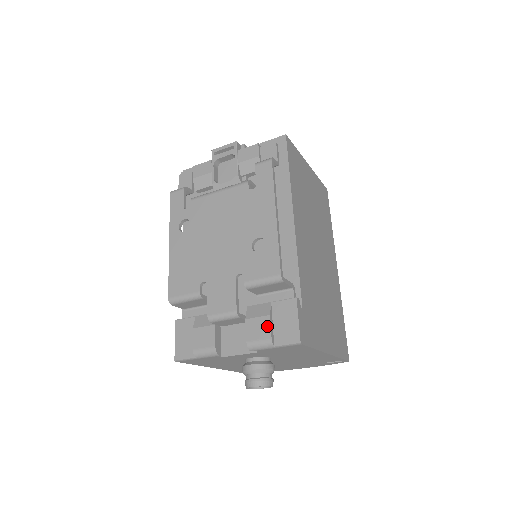
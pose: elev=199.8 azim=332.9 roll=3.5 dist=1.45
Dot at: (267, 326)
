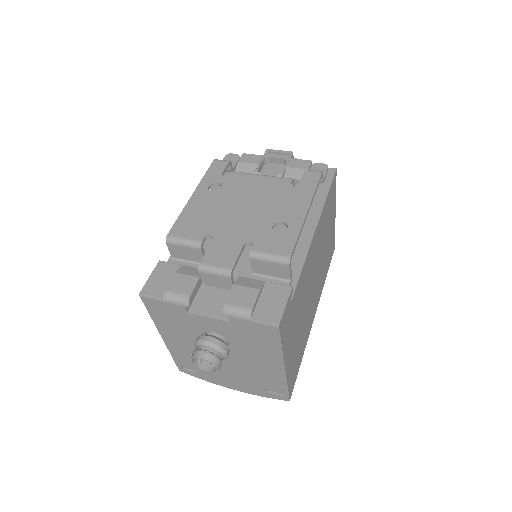
Dot at: (253, 297)
